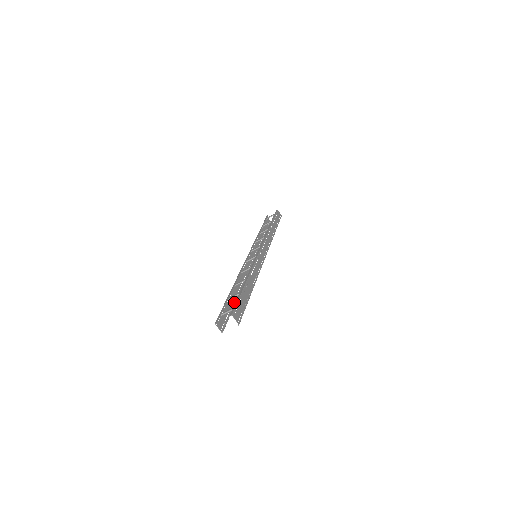
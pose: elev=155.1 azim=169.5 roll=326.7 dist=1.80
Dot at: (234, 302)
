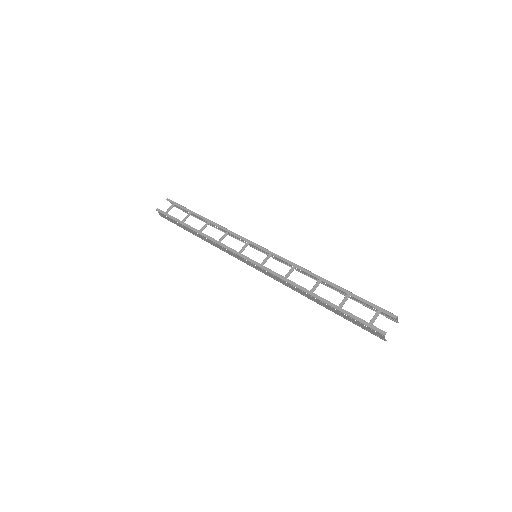
Dot at: (330, 310)
